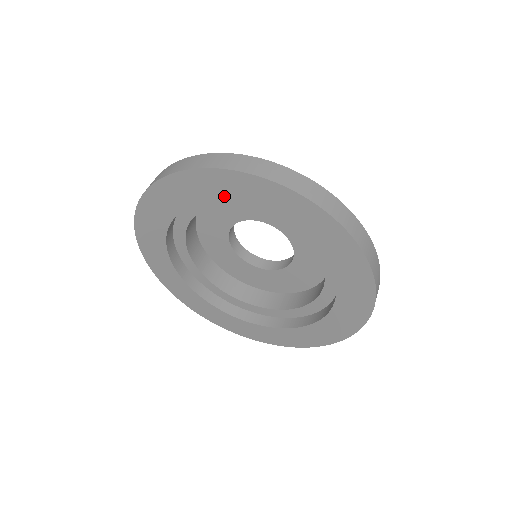
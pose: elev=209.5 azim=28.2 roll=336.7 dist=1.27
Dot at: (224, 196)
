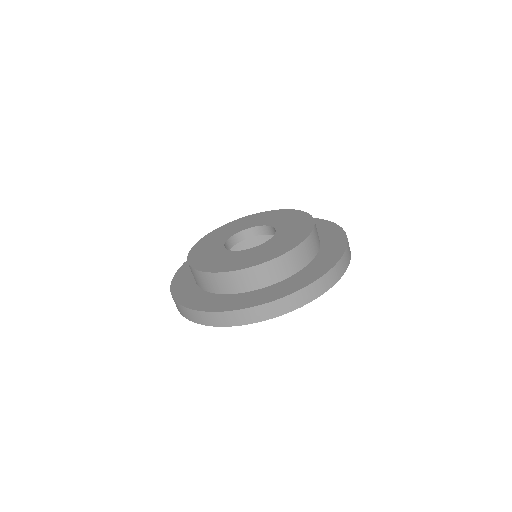
Dot at: occluded
